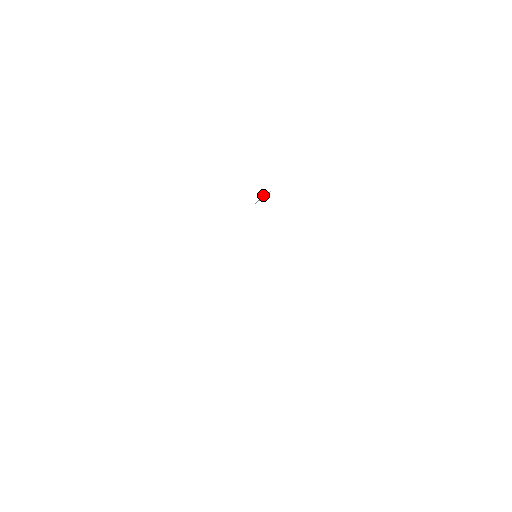
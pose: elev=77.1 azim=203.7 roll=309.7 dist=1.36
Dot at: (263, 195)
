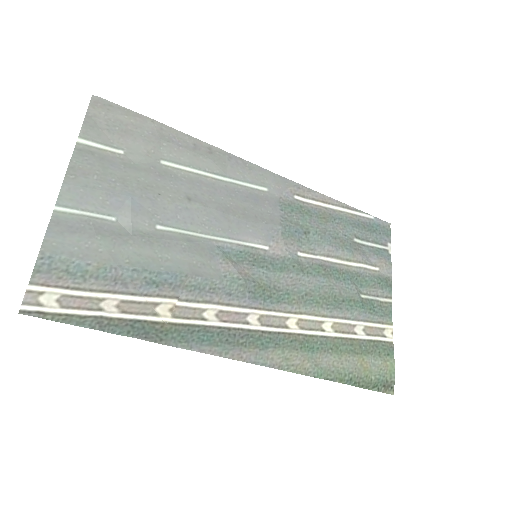
Dot at: (174, 302)
